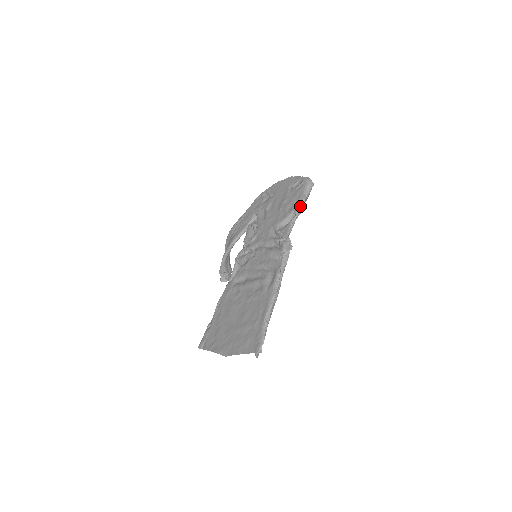
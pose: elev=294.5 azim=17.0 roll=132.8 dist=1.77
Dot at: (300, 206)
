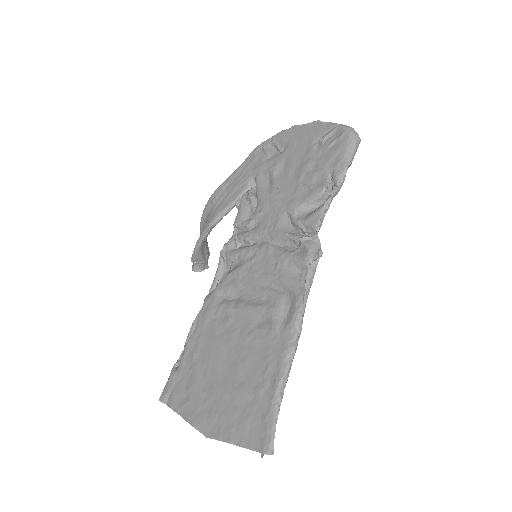
Dot at: (338, 181)
